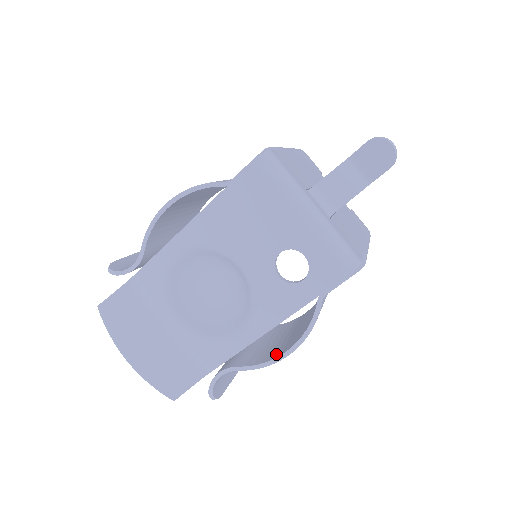
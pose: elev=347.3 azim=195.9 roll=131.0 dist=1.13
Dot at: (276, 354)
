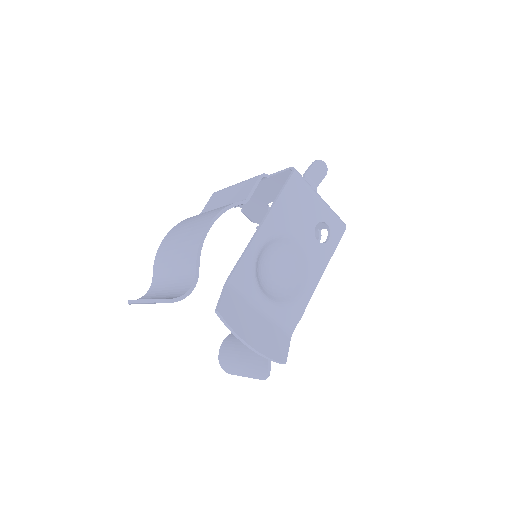
Dot at: occluded
